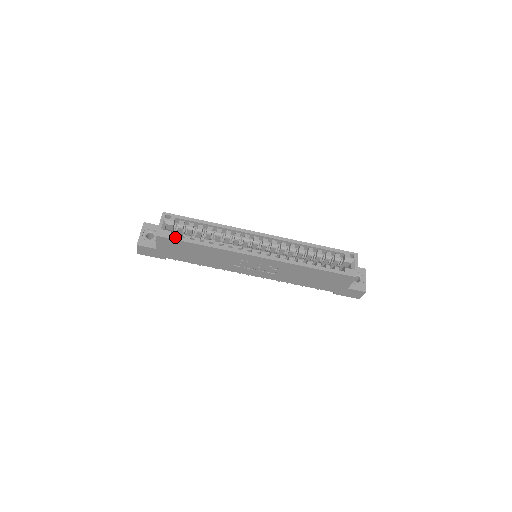
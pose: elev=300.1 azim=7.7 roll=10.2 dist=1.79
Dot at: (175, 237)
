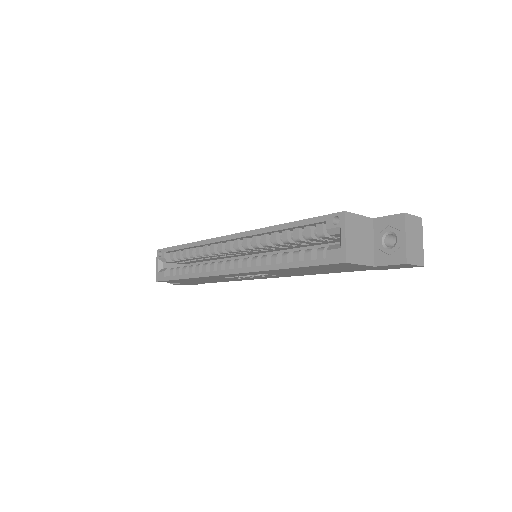
Dot at: (166, 278)
